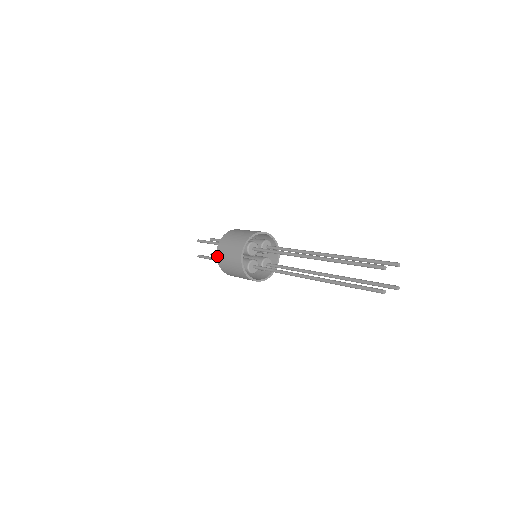
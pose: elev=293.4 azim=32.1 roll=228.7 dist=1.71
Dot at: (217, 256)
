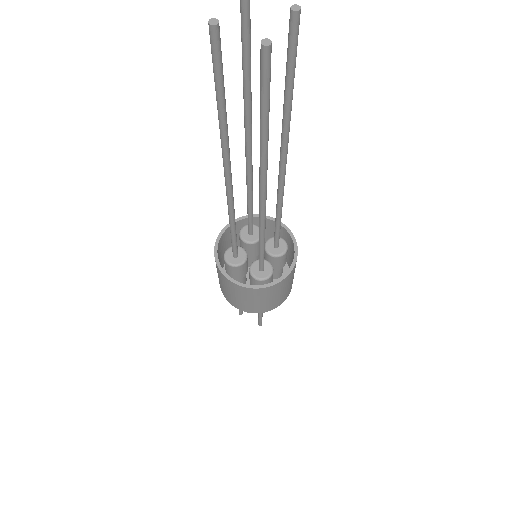
Dot at: occluded
